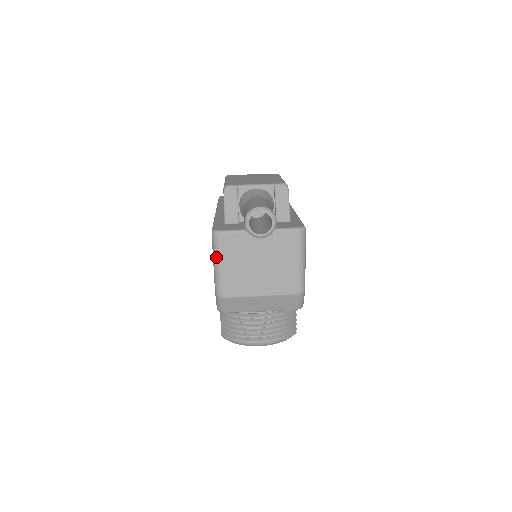
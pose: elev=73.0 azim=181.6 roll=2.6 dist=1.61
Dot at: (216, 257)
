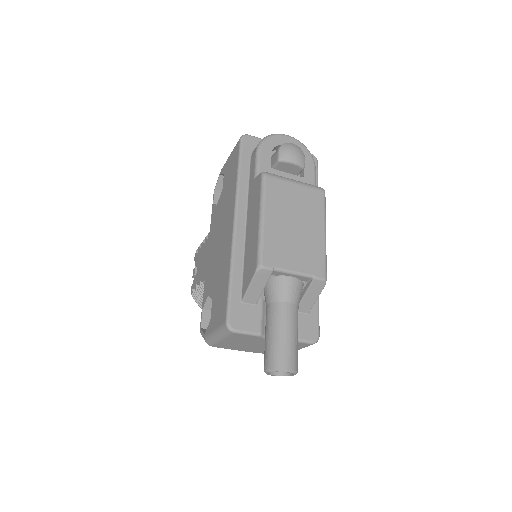
Dot at: (220, 336)
